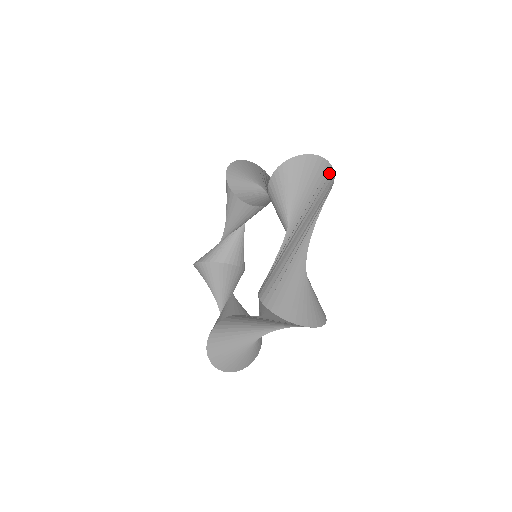
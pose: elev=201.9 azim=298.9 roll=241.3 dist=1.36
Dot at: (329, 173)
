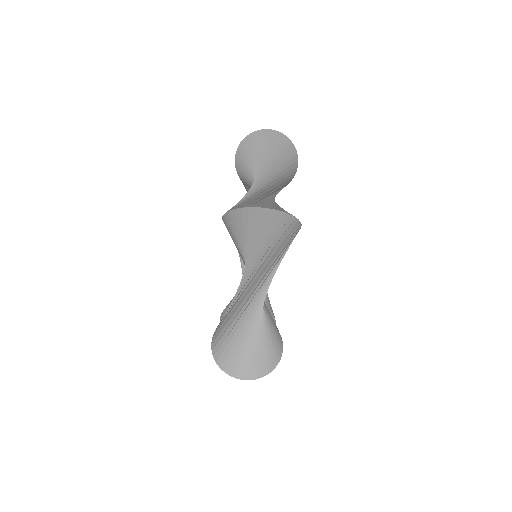
Dot at: (286, 141)
